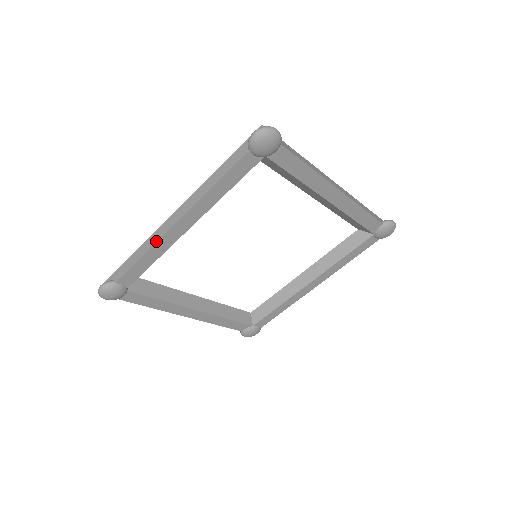
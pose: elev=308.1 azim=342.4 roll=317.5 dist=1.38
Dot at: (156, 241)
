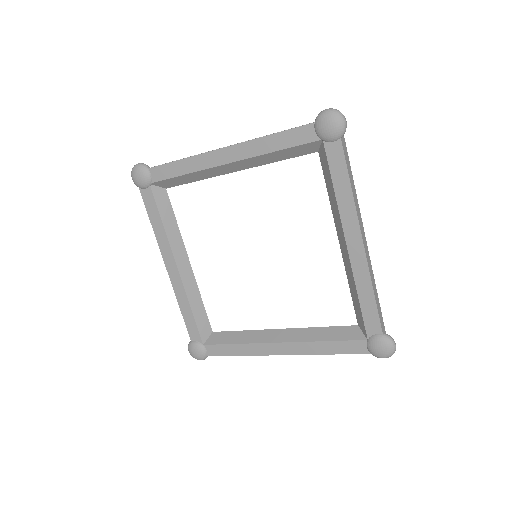
Dot at: (200, 154)
